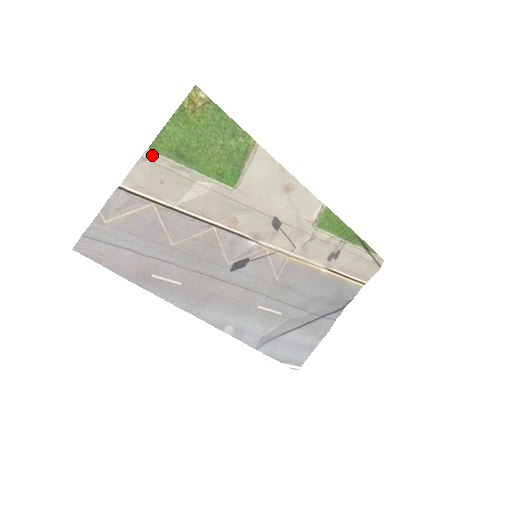
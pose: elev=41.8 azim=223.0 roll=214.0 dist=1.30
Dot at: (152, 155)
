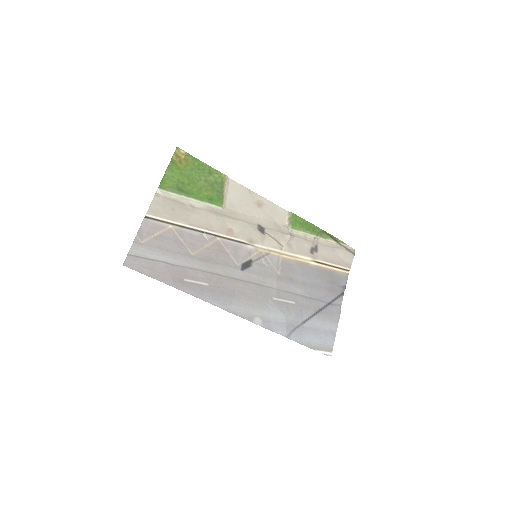
Dot at: (162, 192)
